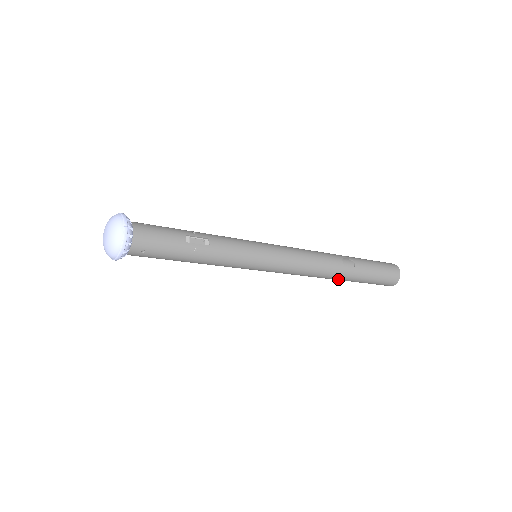
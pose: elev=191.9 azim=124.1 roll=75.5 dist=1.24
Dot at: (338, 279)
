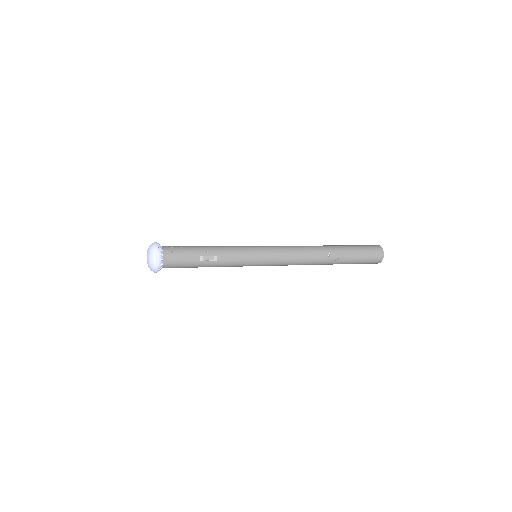
Dot at: occluded
